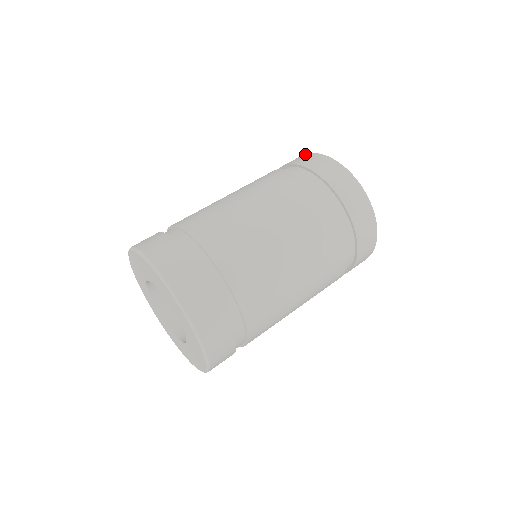
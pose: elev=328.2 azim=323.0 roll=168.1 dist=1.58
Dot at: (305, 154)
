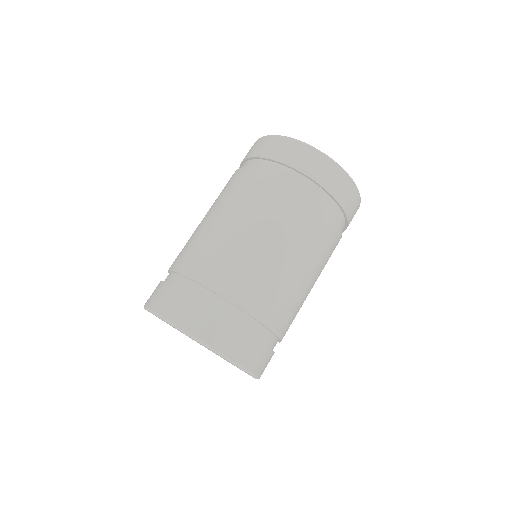
Dot at: occluded
